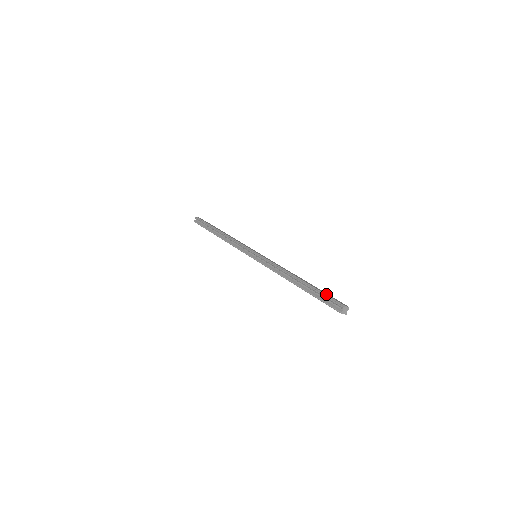
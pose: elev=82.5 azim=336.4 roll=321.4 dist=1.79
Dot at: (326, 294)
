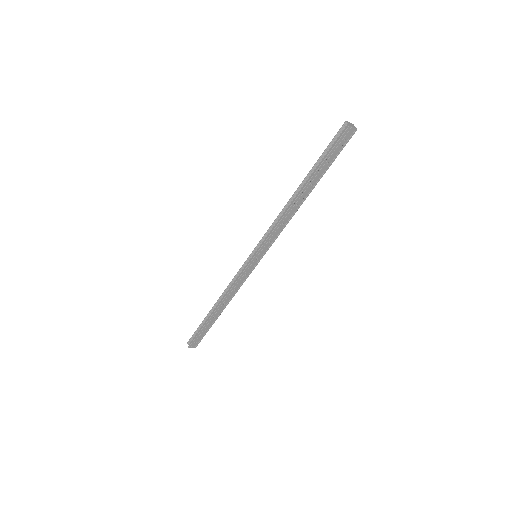
Dot at: (326, 149)
